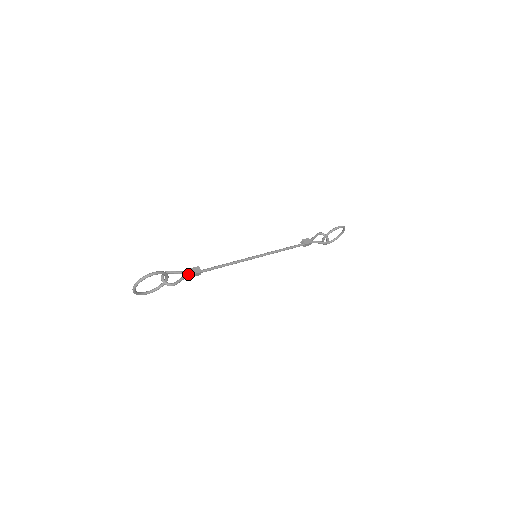
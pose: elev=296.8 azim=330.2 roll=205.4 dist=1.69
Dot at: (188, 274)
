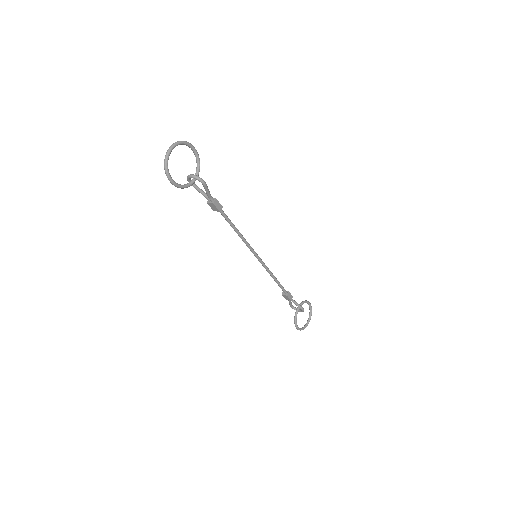
Dot at: (211, 196)
